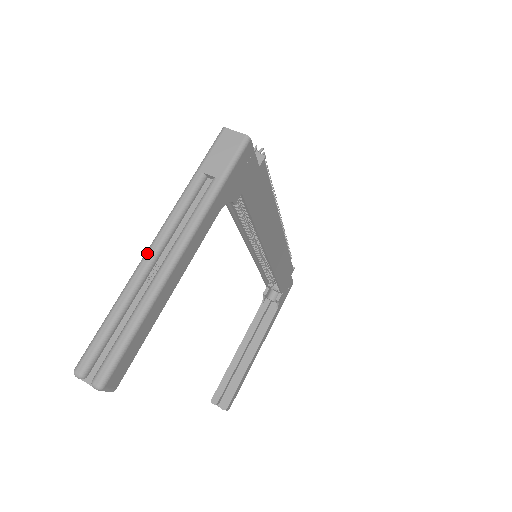
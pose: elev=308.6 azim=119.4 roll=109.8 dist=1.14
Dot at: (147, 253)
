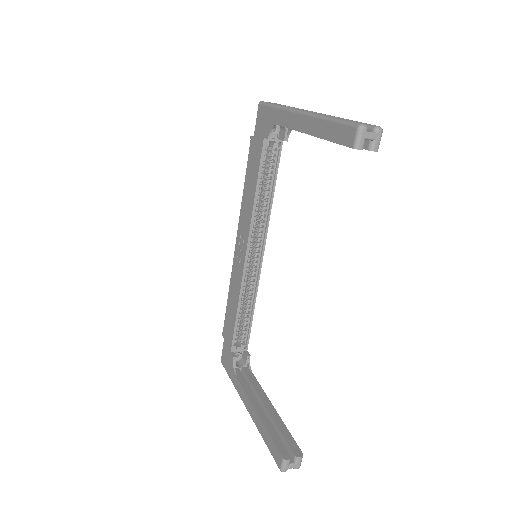
Dot at: (307, 111)
